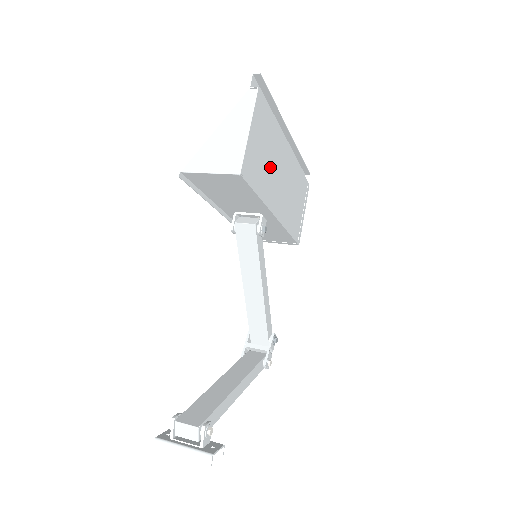
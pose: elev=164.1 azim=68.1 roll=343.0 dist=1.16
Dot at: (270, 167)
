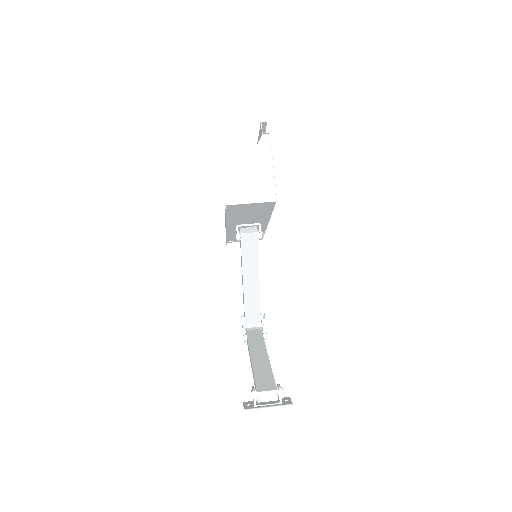
Dot at: occluded
